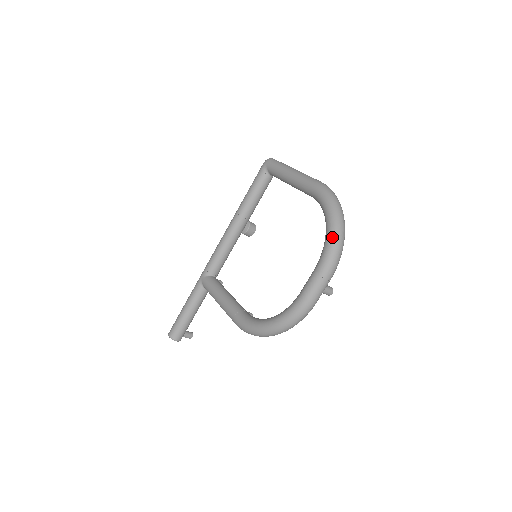
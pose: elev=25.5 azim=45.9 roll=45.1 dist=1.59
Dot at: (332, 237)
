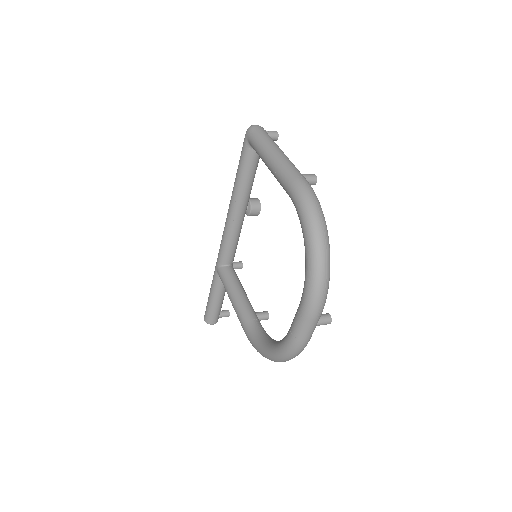
Dot at: (310, 272)
